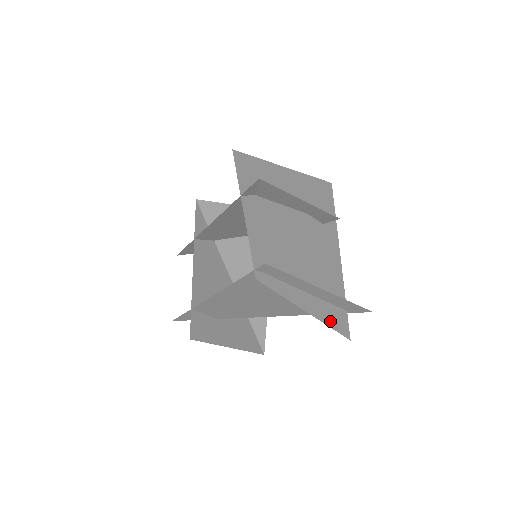
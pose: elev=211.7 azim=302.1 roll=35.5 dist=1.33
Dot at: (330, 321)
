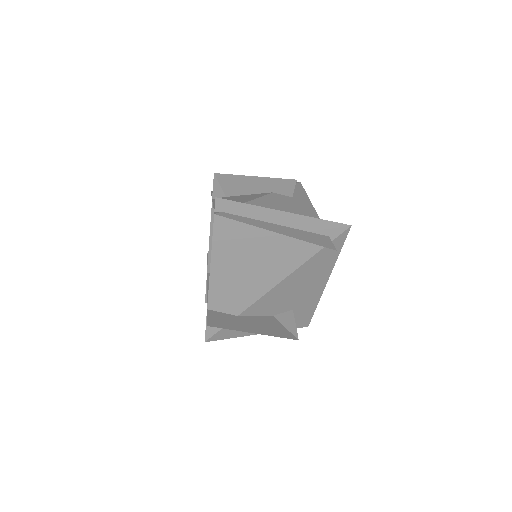
Dot at: (307, 239)
